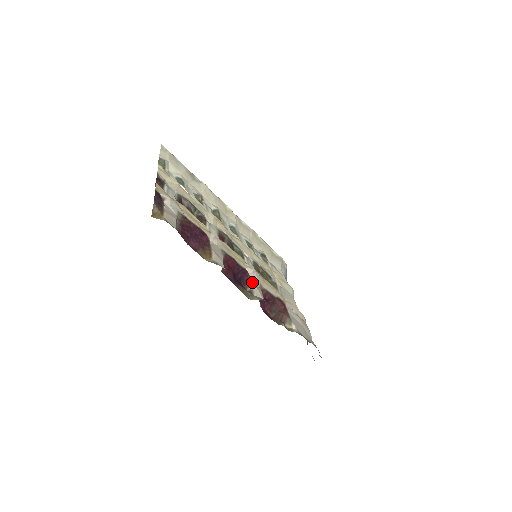
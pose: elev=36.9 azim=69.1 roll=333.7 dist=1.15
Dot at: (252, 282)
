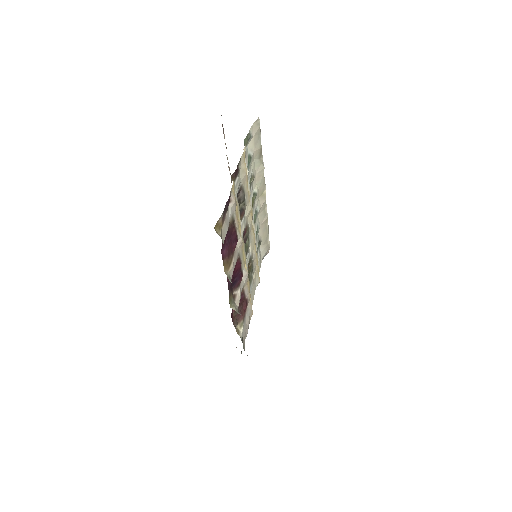
Dot at: (240, 286)
